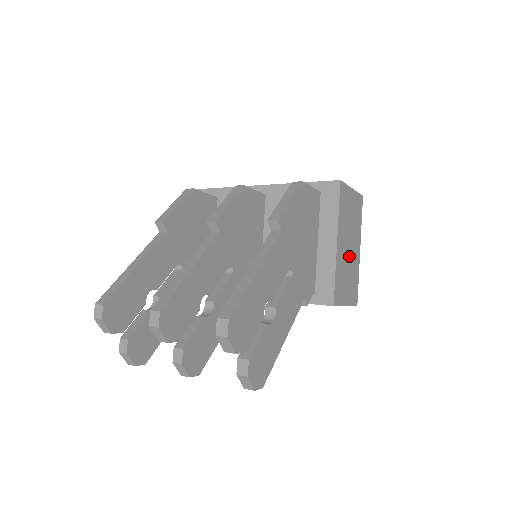
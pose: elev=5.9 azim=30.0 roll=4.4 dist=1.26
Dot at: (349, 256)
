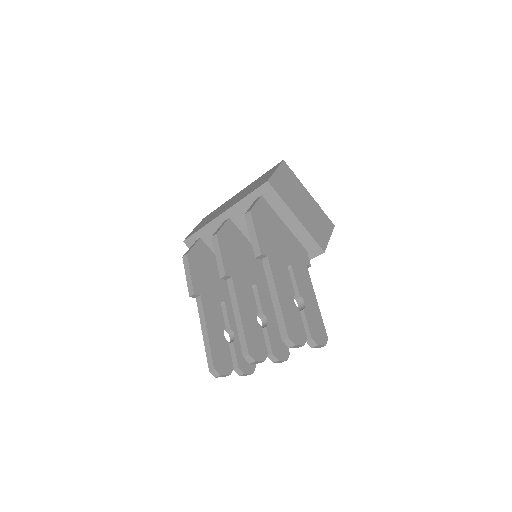
Dot at: (308, 210)
